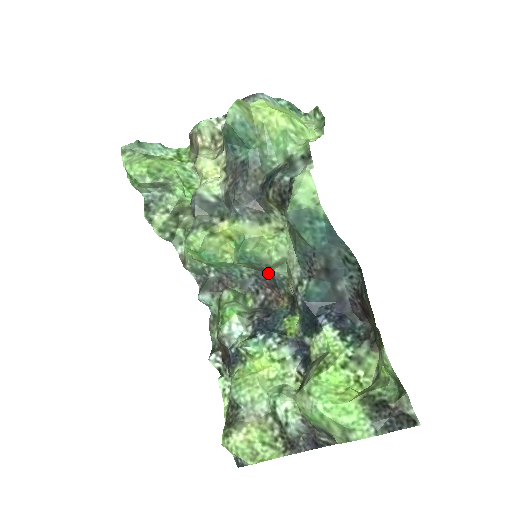
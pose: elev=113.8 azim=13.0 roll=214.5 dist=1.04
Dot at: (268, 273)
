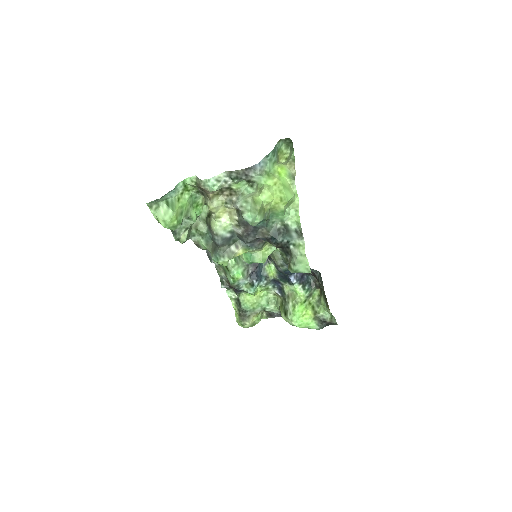
Dot at: occluded
